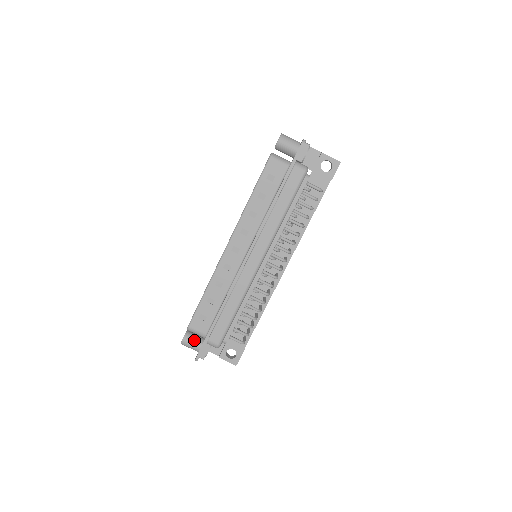
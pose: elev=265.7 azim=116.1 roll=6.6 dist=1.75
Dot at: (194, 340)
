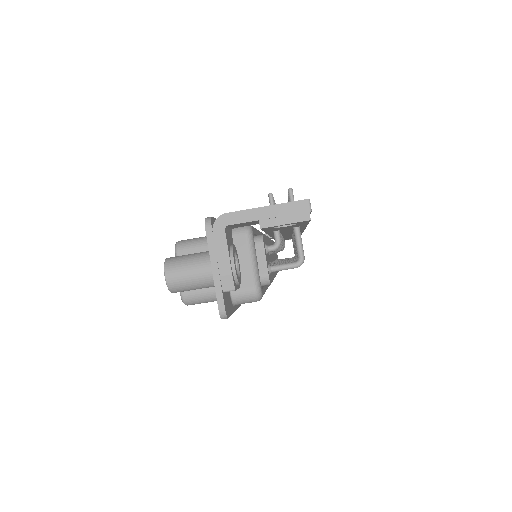
Dot at: occluded
